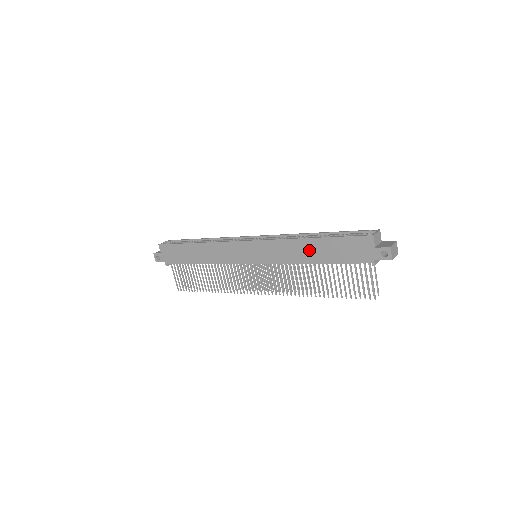
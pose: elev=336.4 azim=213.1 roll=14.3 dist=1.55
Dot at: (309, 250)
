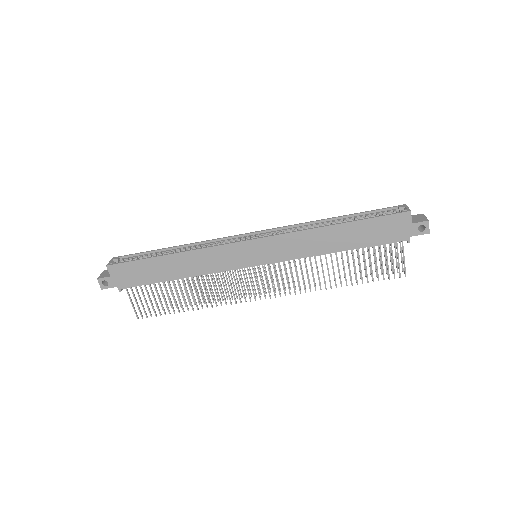
Dot at: (334, 238)
